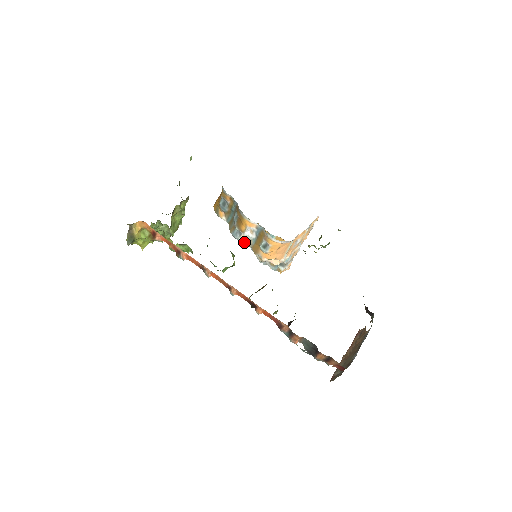
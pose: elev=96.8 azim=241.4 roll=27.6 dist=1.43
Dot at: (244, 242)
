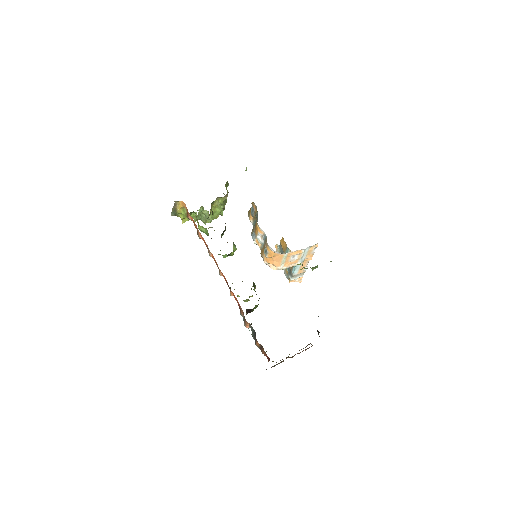
Dot at: (257, 244)
